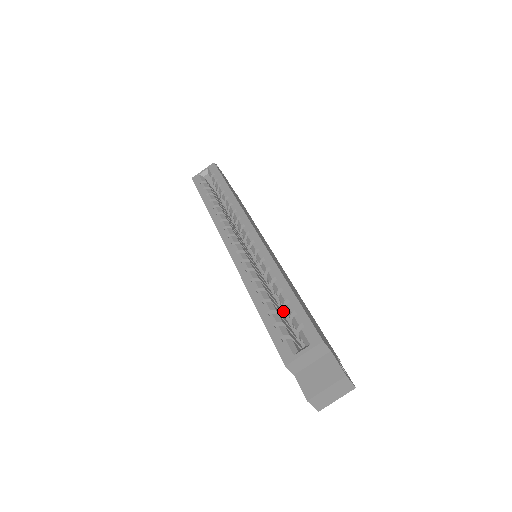
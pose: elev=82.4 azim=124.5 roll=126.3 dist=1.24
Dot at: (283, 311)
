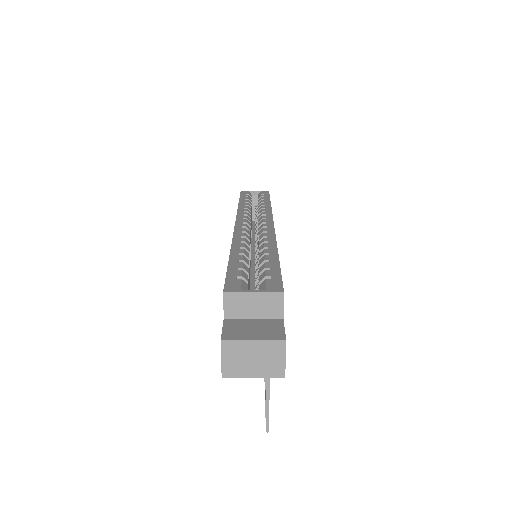
Dot at: occluded
